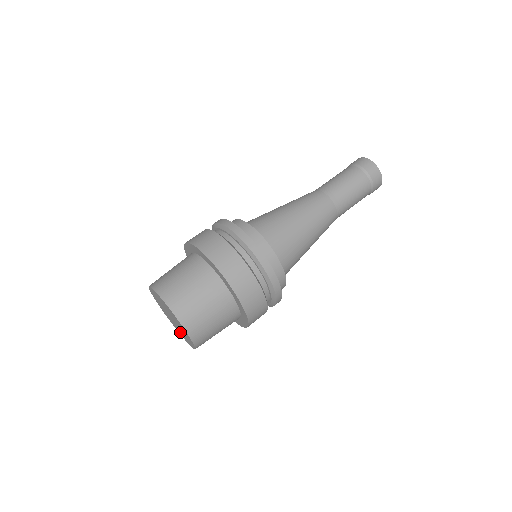
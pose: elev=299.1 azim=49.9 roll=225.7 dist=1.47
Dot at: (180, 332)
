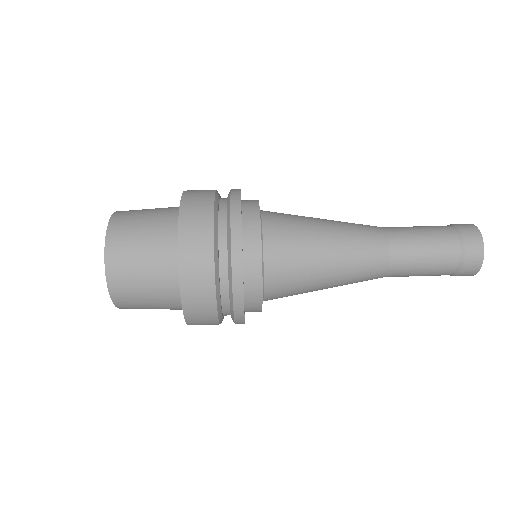
Dot at: occluded
